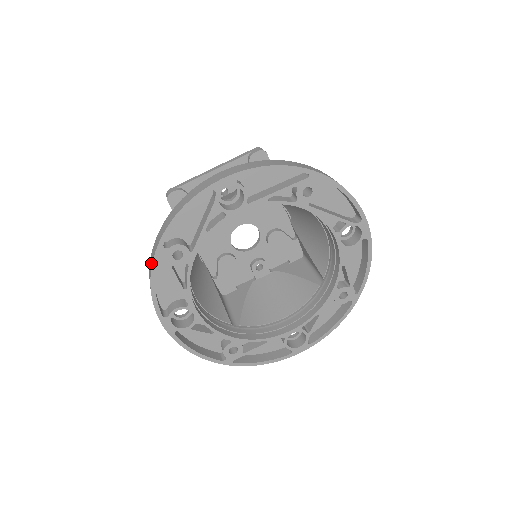
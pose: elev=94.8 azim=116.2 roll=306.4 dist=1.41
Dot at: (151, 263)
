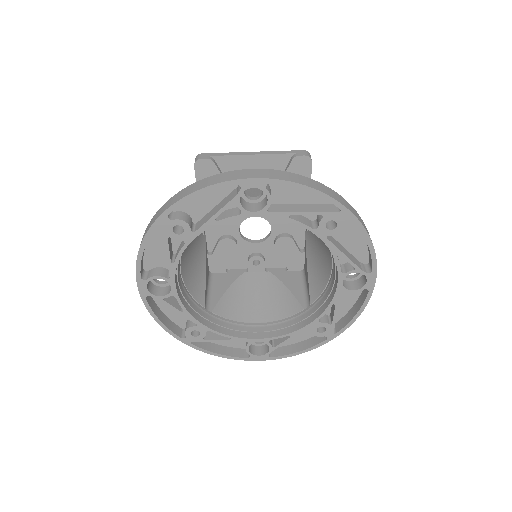
Dot at: (149, 226)
